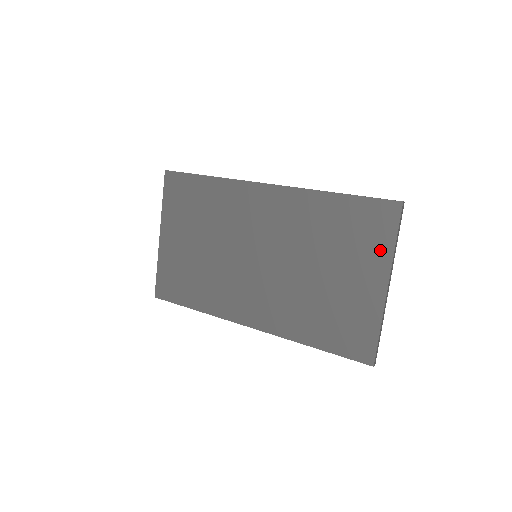
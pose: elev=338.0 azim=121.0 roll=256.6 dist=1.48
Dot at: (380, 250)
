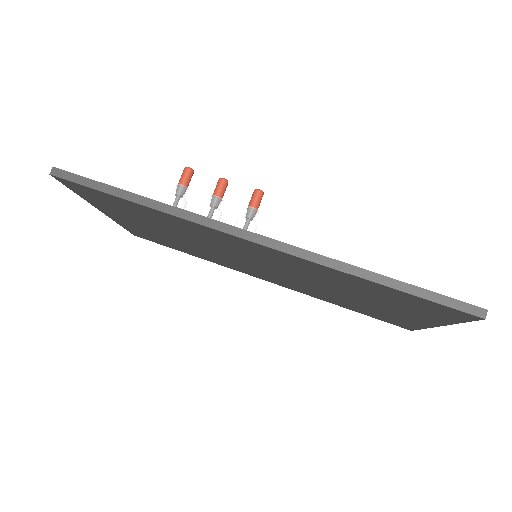
Dot at: (436, 318)
